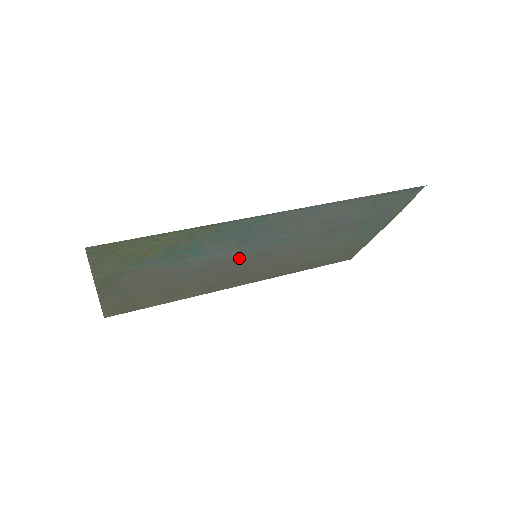
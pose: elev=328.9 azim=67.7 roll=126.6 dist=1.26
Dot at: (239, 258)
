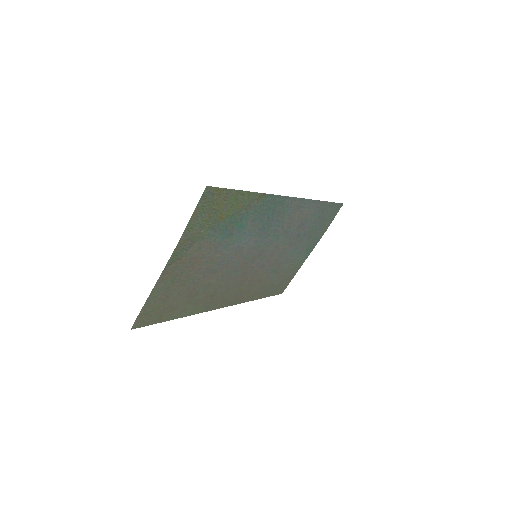
Dot at: (249, 254)
